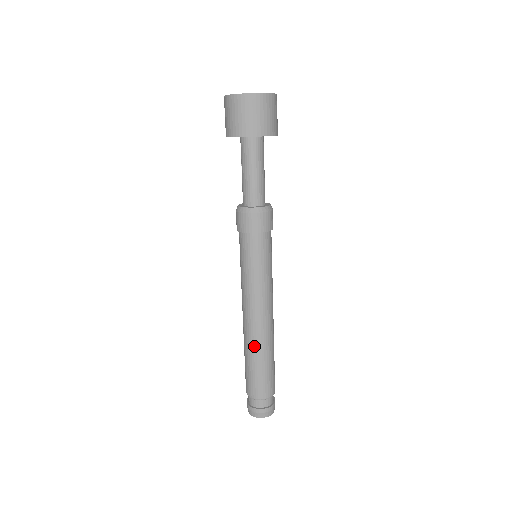
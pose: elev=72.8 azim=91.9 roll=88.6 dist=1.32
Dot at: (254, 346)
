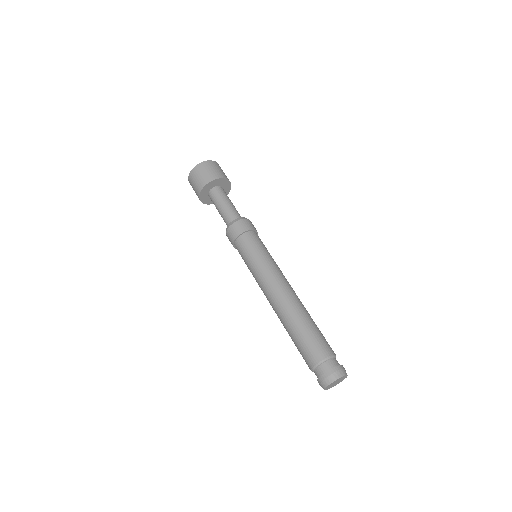
Dot at: (289, 314)
